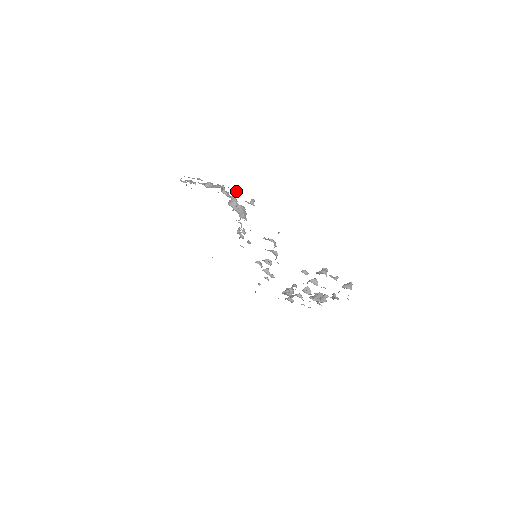
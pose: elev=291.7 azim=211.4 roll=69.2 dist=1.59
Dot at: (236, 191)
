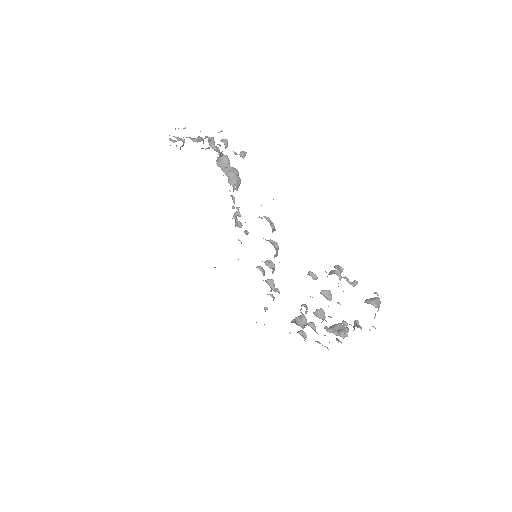
Dot at: (224, 139)
